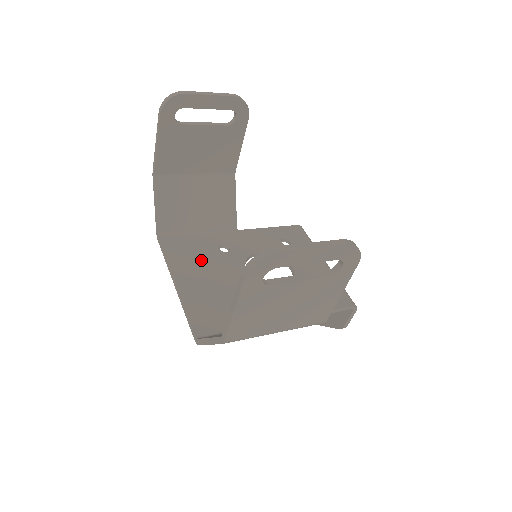
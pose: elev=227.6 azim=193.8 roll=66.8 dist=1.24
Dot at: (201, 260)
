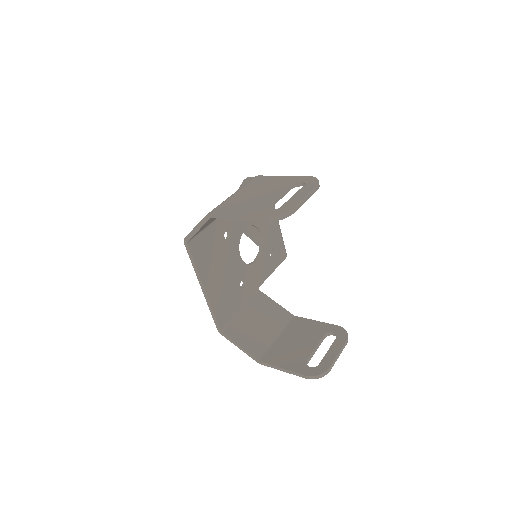
Dot at: (216, 258)
